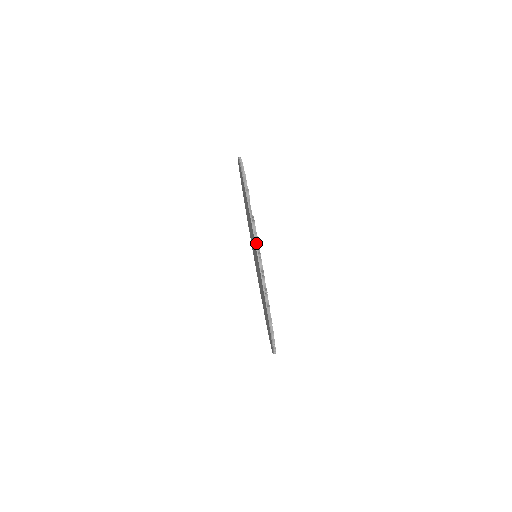
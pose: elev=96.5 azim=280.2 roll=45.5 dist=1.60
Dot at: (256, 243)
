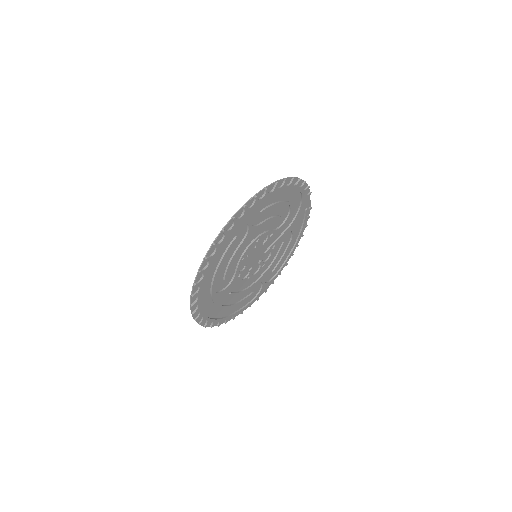
Dot at: (303, 190)
